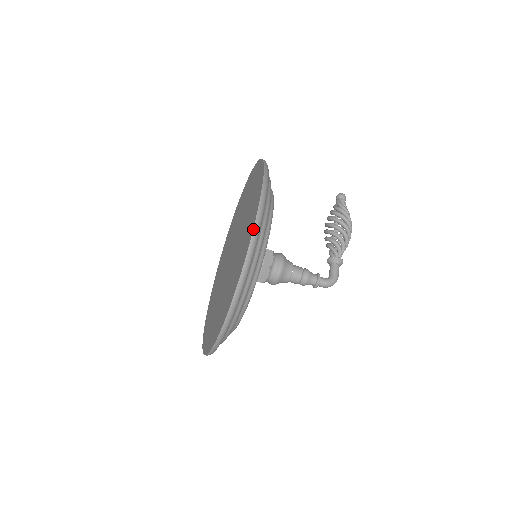
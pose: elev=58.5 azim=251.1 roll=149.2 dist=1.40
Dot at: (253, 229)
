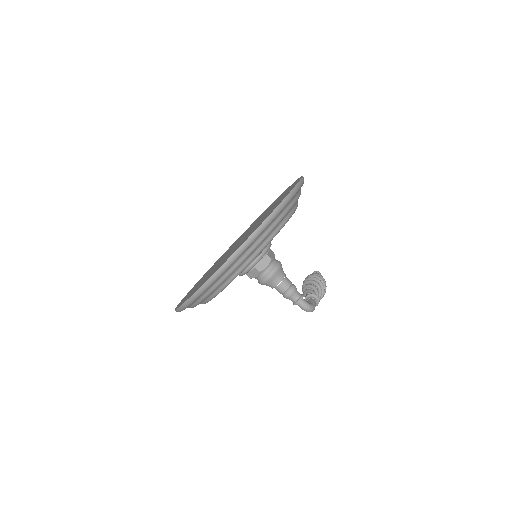
Dot at: (297, 183)
